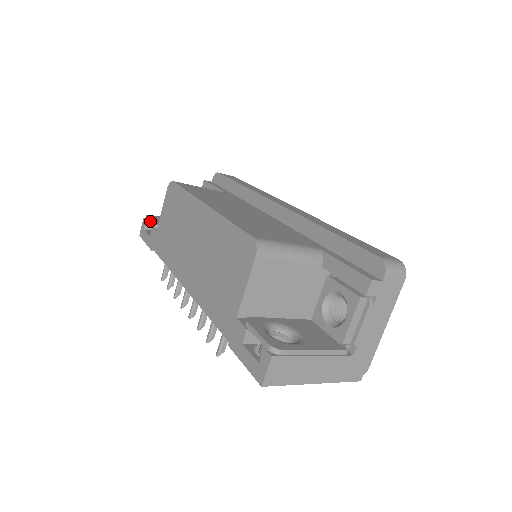
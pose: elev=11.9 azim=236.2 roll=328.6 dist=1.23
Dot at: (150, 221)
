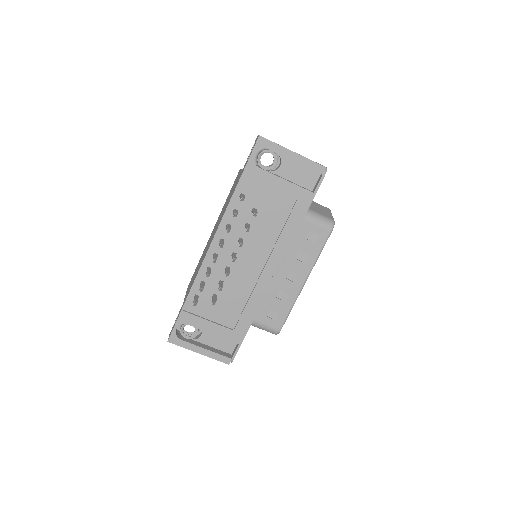
Dot at: (176, 318)
